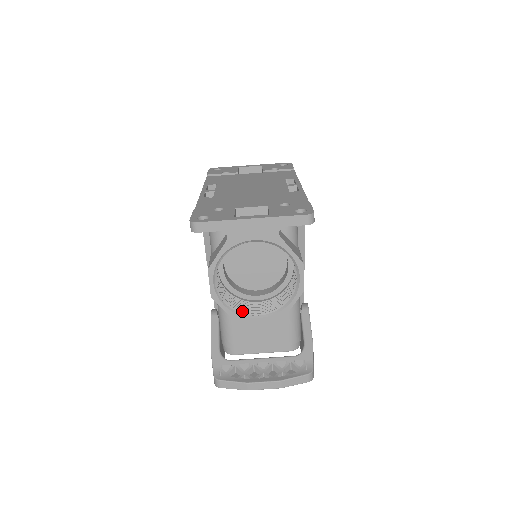
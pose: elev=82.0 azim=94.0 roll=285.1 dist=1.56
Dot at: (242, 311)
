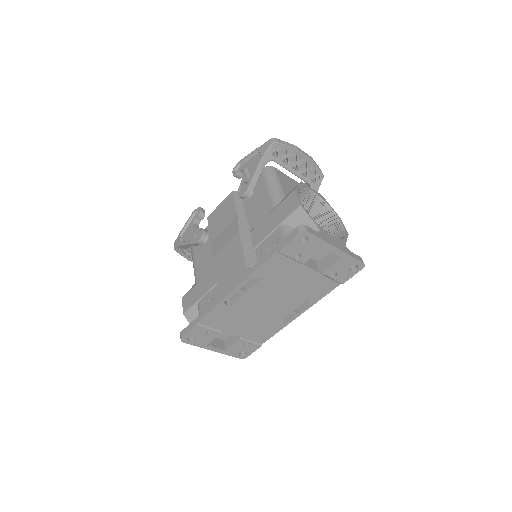
Dot at: occluded
